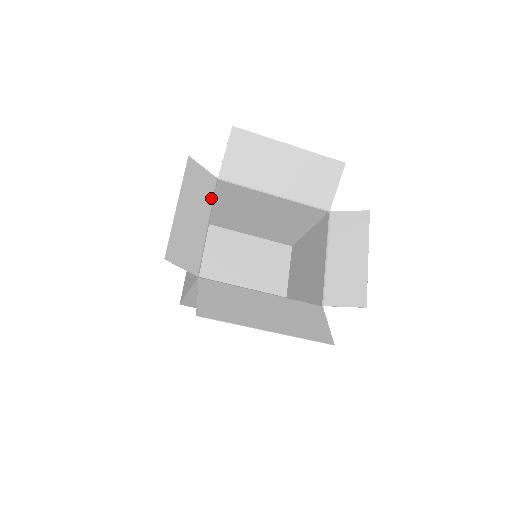
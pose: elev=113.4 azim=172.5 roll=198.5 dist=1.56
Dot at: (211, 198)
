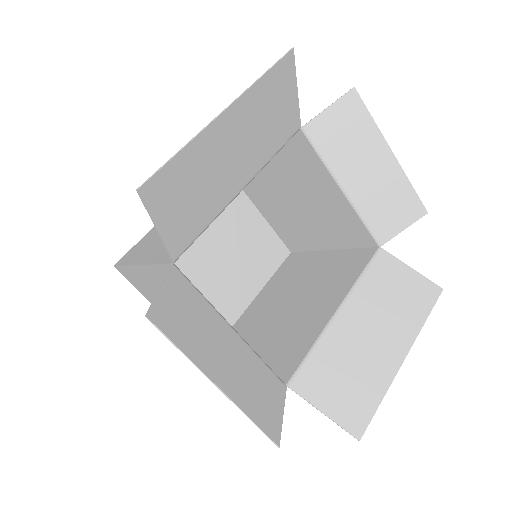
Dot at: (201, 300)
